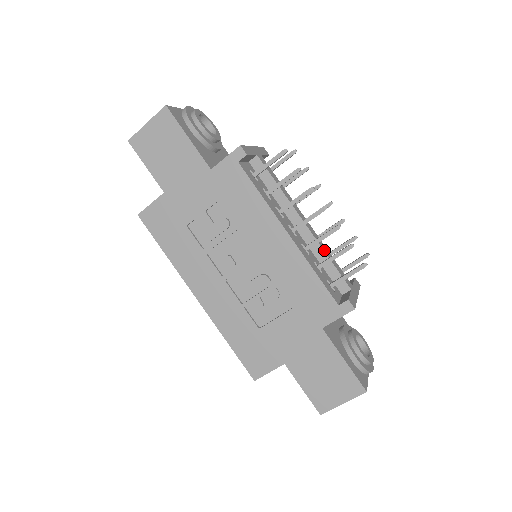
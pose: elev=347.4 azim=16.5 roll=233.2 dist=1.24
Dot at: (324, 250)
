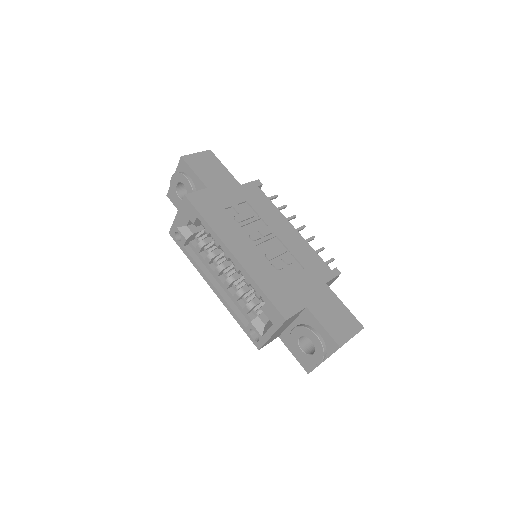
Dot at: occluded
